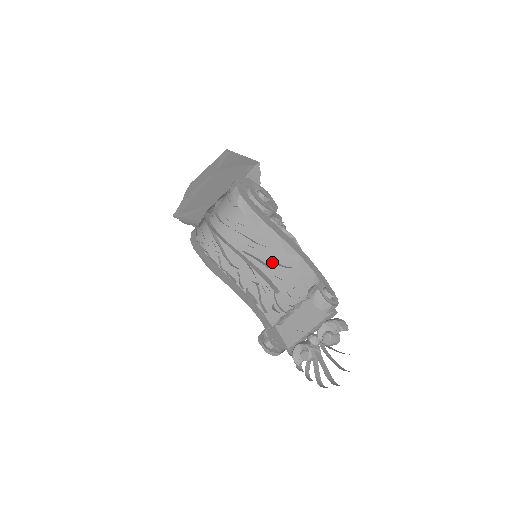
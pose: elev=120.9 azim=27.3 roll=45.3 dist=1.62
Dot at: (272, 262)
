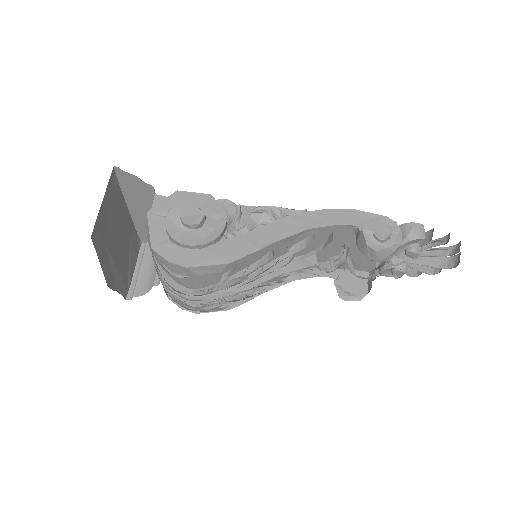
Dot at: (283, 252)
